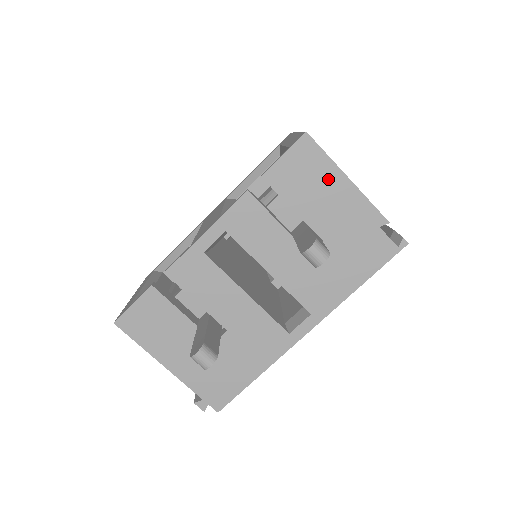
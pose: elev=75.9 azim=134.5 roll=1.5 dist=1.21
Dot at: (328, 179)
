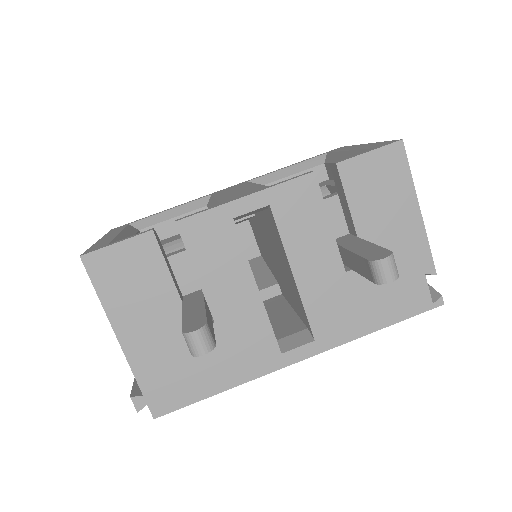
Dot at: (400, 200)
